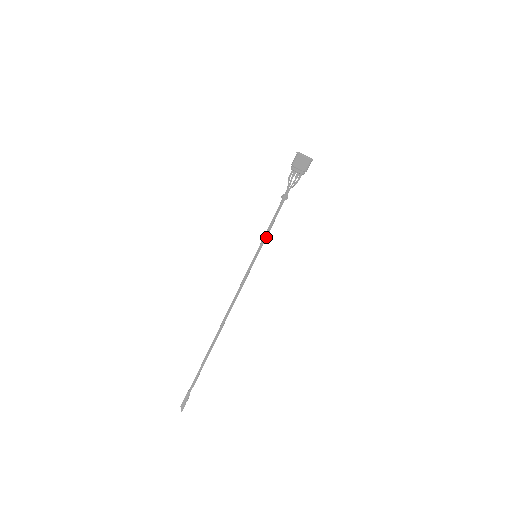
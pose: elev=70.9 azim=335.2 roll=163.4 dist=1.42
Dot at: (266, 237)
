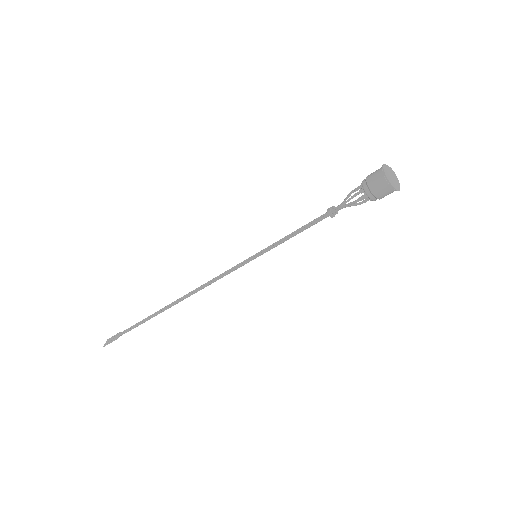
Dot at: (280, 243)
